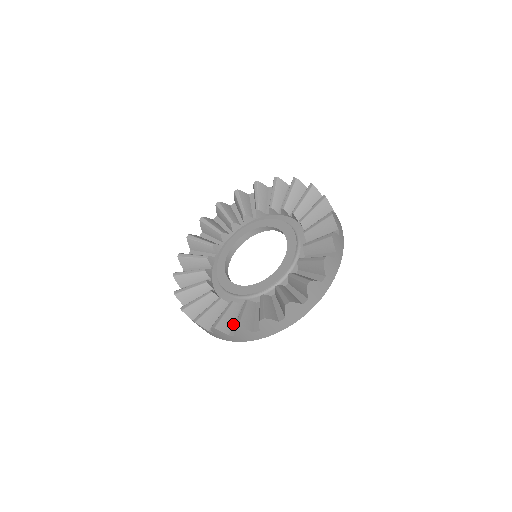
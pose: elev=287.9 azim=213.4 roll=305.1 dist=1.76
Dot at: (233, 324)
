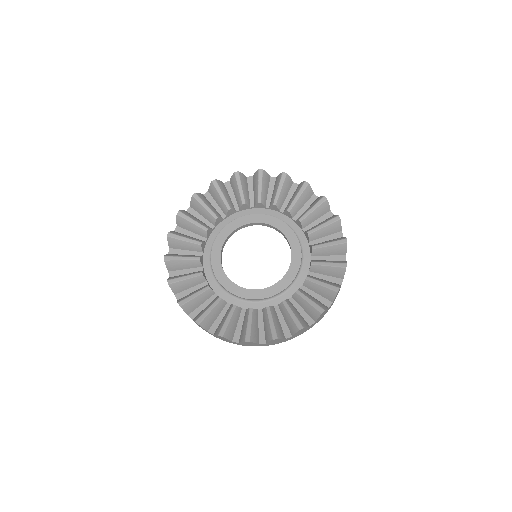
Dot at: (186, 289)
